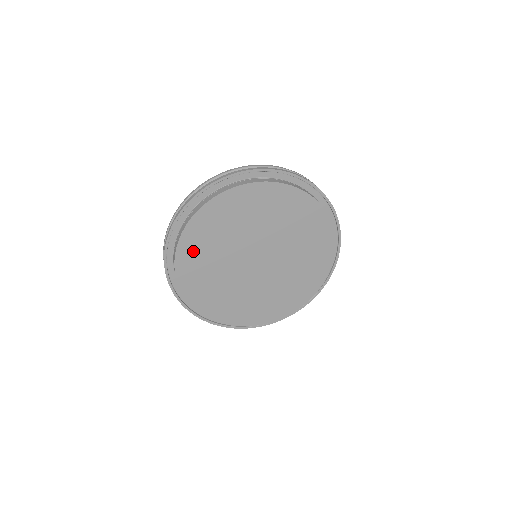
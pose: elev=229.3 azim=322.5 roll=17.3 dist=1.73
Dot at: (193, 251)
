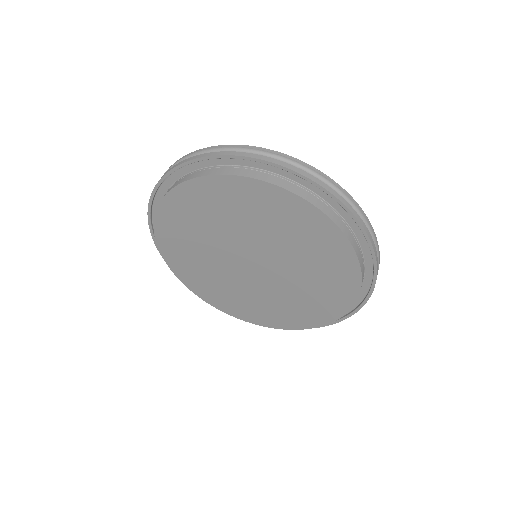
Dot at: (191, 203)
